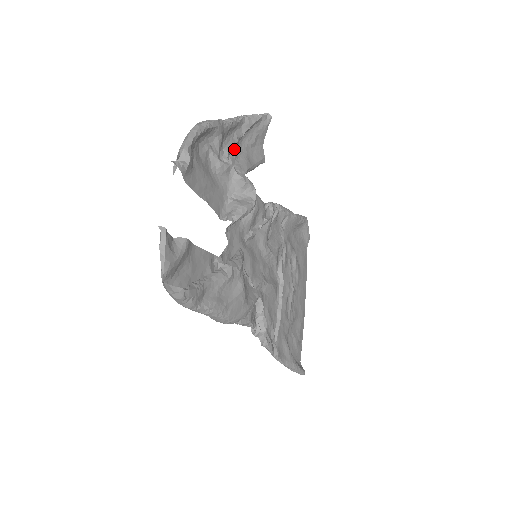
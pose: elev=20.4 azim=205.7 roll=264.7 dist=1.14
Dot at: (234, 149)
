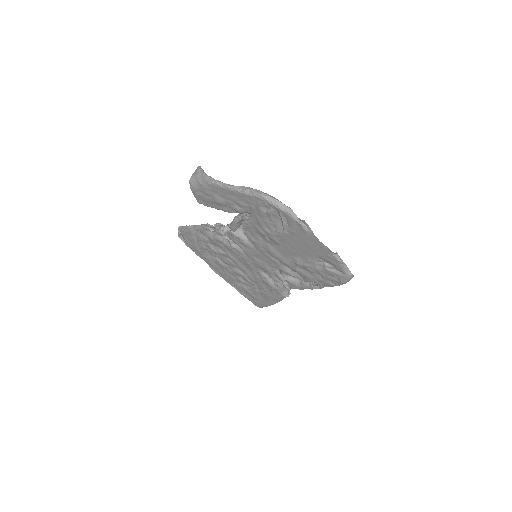
Dot at: (227, 201)
